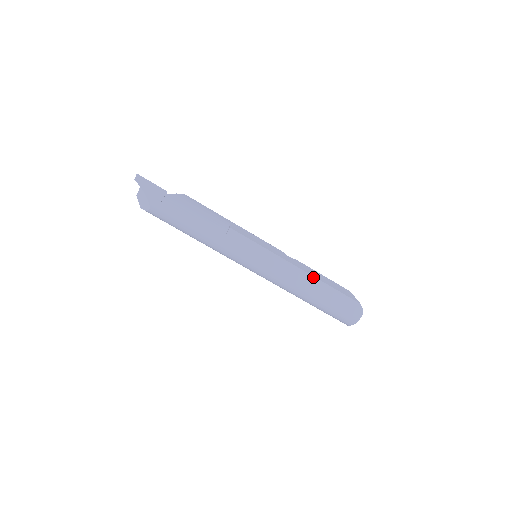
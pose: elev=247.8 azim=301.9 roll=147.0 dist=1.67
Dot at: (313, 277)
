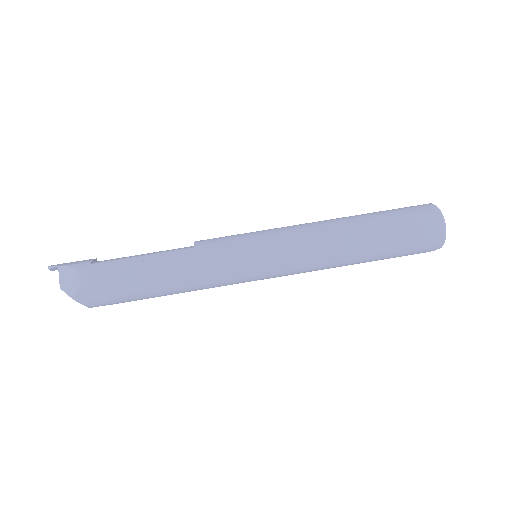
Dot at: occluded
